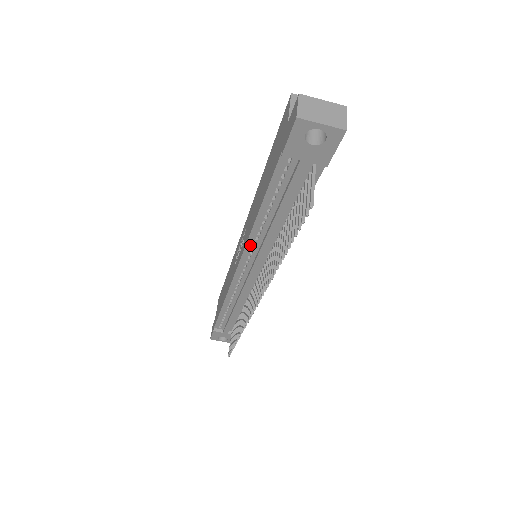
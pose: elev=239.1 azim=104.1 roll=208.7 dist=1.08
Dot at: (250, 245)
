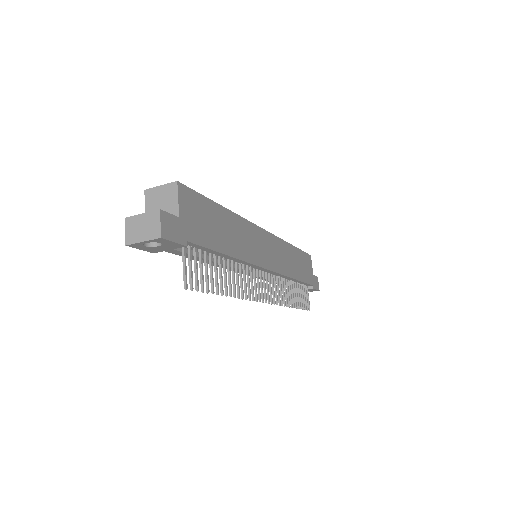
Dot at: occluded
